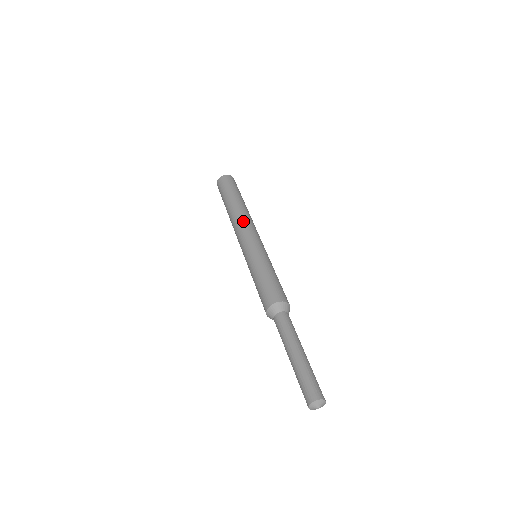
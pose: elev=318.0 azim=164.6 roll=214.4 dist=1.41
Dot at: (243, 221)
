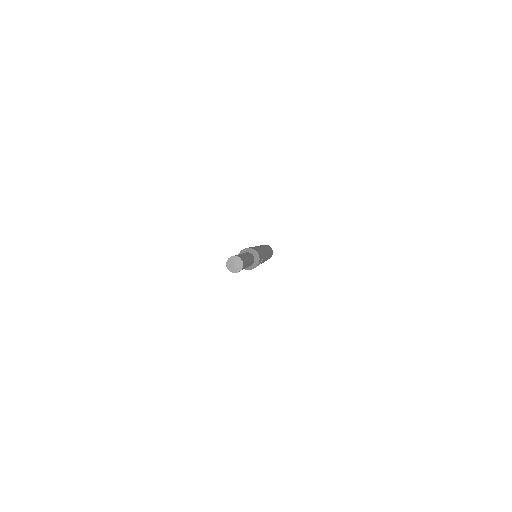
Dot at: occluded
